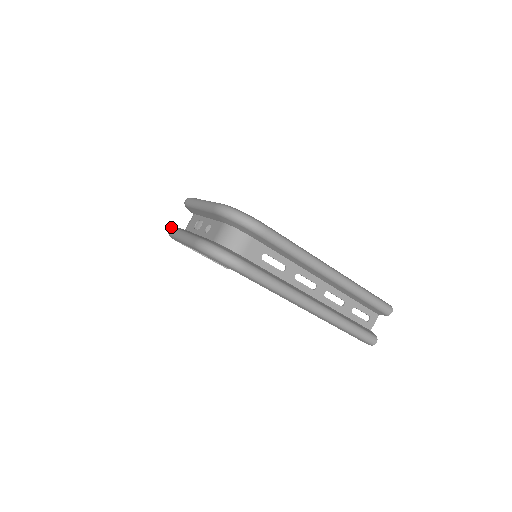
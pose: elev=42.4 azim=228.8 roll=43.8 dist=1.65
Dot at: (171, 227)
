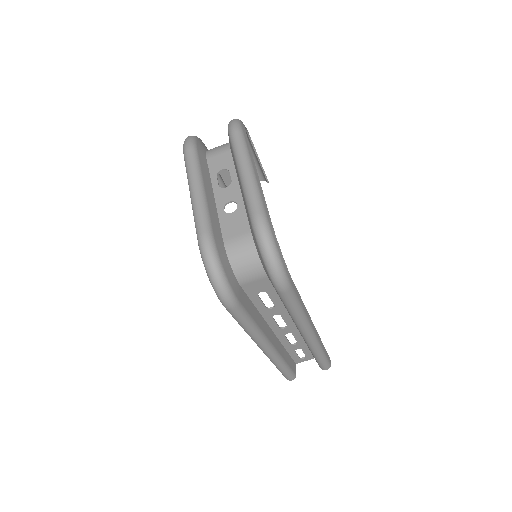
Dot at: (192, 143)
